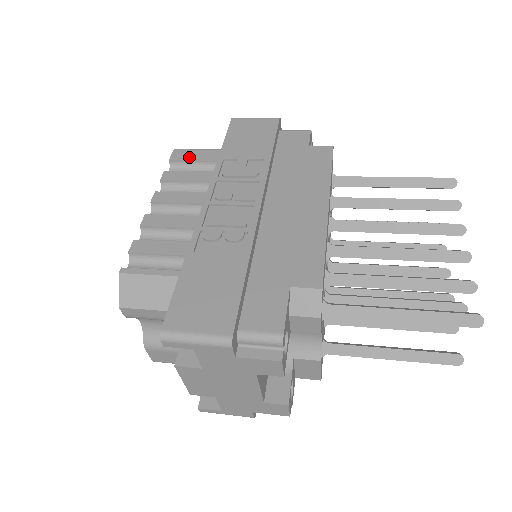
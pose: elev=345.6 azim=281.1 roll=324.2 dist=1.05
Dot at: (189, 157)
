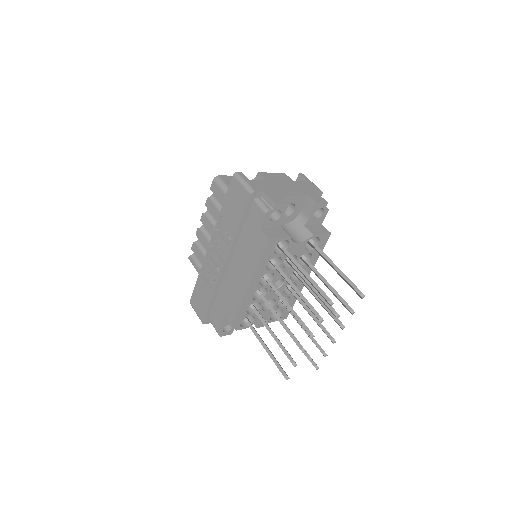
Dot at: (216, 193)
